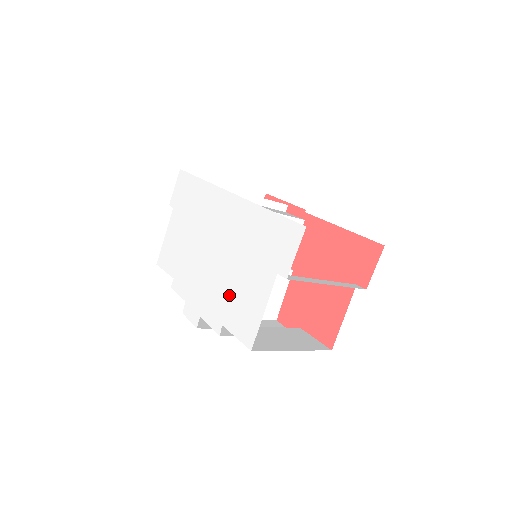
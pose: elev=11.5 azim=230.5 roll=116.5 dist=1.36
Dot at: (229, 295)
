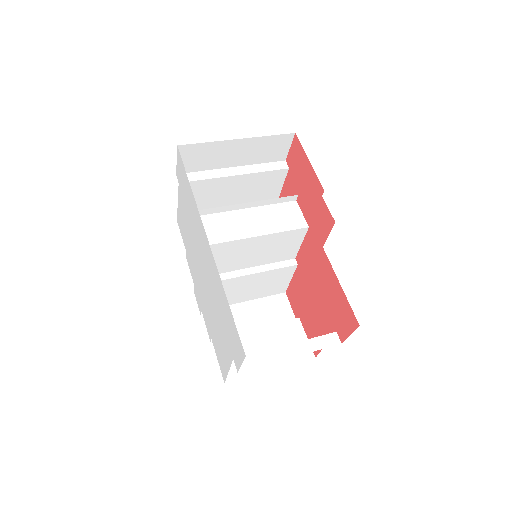
Dot at: (213, 325)
